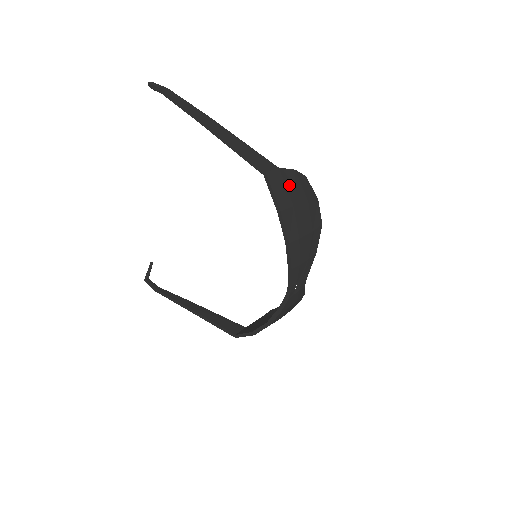
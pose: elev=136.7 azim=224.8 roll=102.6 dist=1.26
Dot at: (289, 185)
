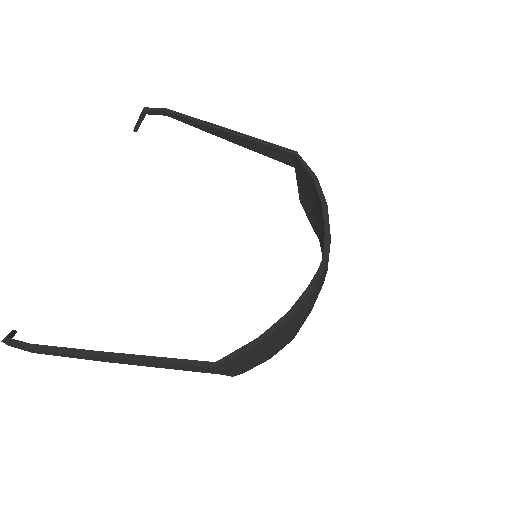
Dot at: occluded
